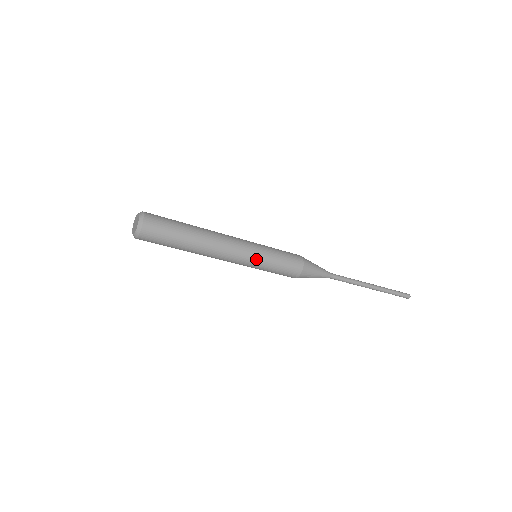
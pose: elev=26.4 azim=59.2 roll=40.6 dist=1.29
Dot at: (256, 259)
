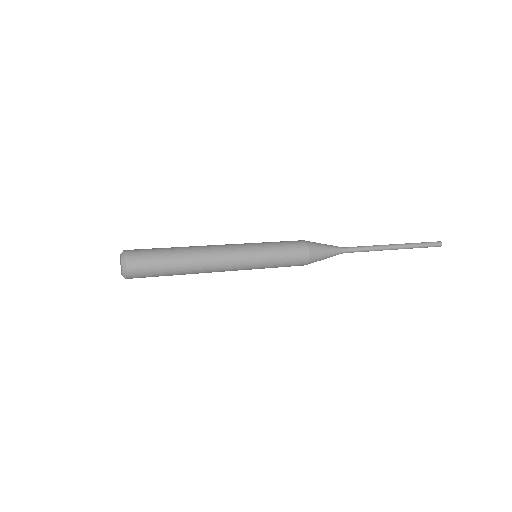
Dot at: occluded
